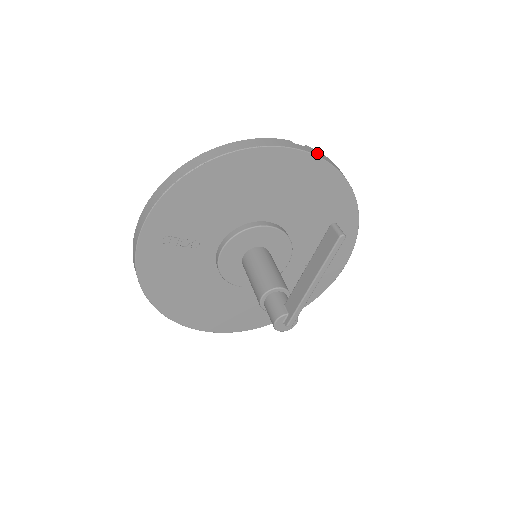
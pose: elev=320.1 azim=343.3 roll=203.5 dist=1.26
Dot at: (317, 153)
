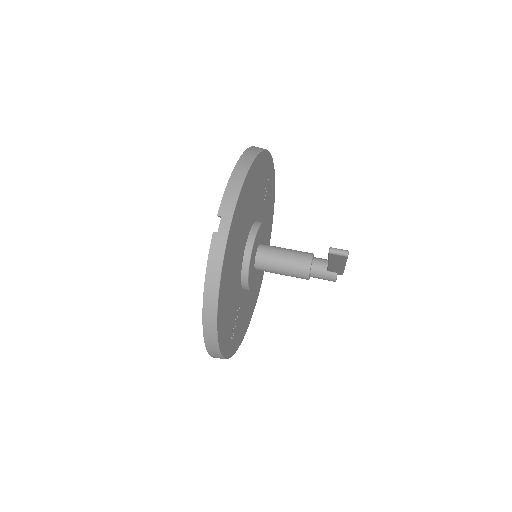
Dot at: (228, 206)
